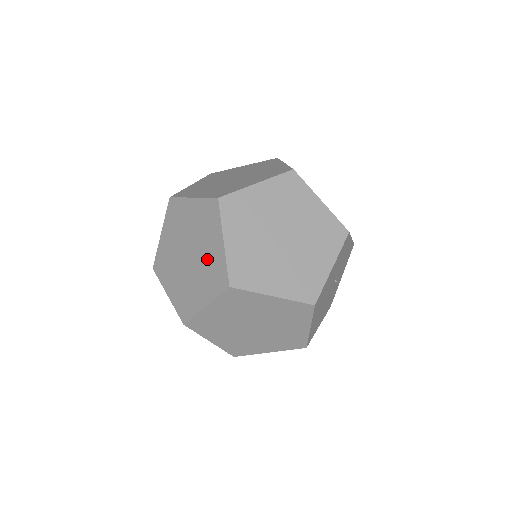
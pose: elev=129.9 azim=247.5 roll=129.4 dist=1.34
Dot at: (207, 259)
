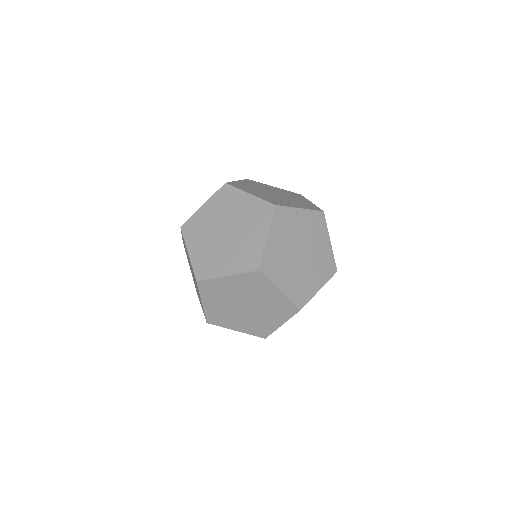
Dot at: (245, 243)
